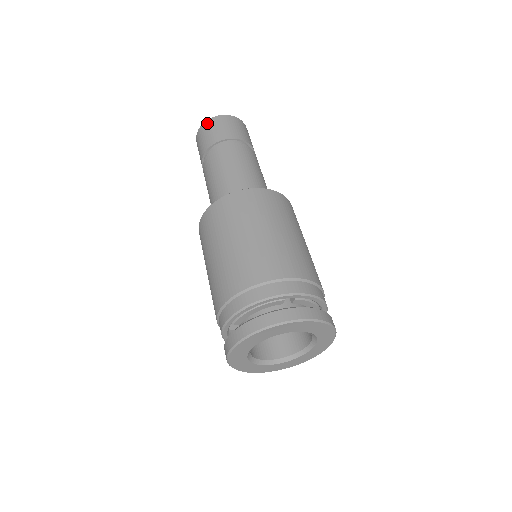
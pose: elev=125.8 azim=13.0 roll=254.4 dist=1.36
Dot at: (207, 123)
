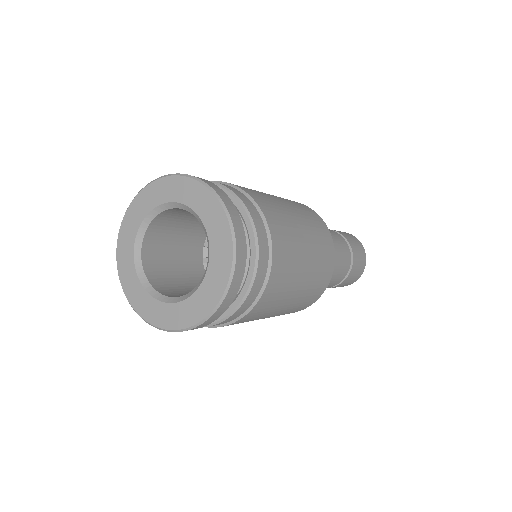
Dot at: occluded
